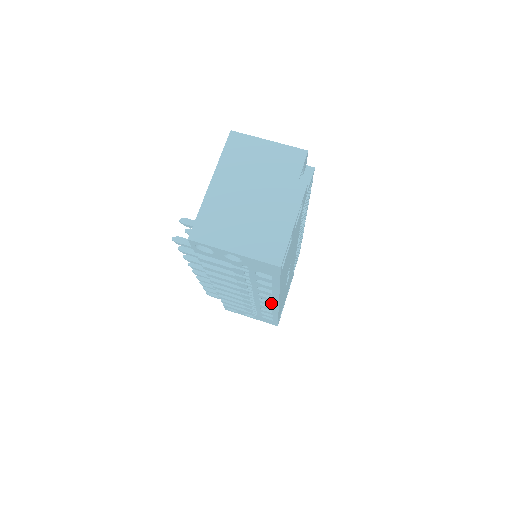
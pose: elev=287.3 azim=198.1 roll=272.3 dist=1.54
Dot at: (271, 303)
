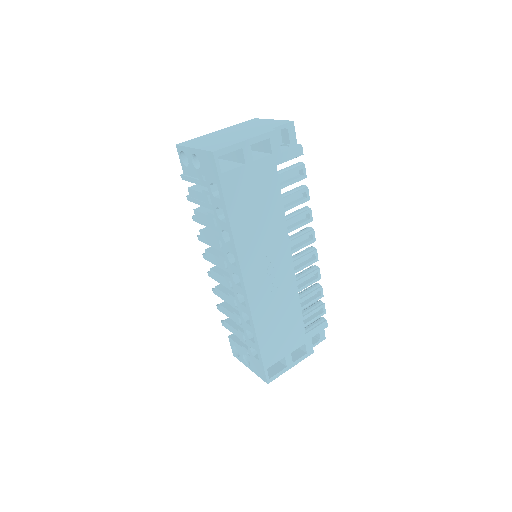
Dot at: (241, 286)
